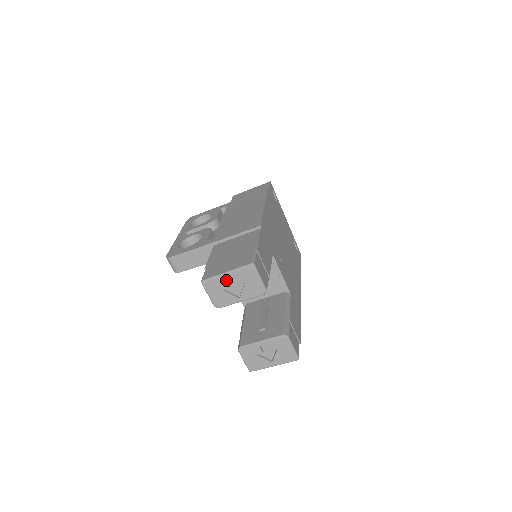
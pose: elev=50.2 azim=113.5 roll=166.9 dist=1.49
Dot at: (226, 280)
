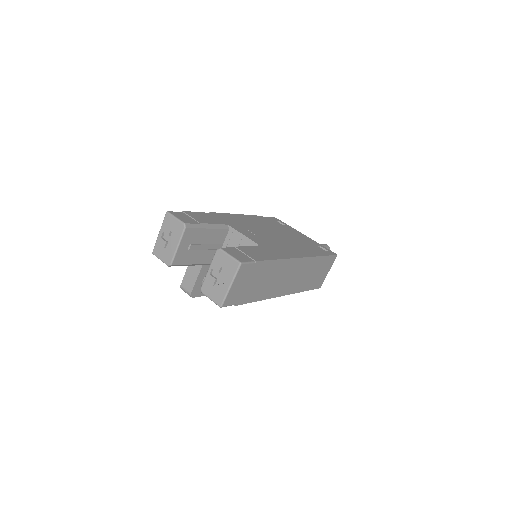
Dot at: (162, 239)
